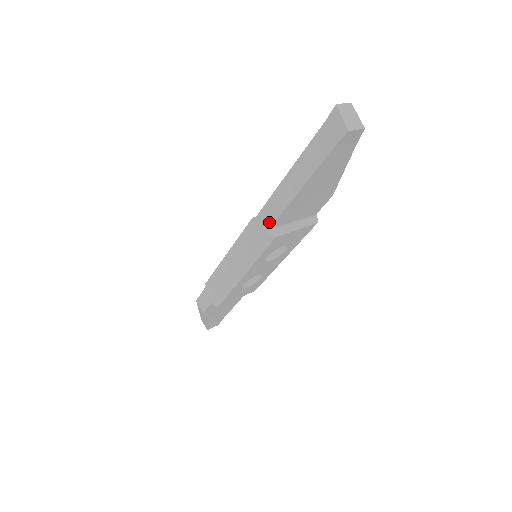
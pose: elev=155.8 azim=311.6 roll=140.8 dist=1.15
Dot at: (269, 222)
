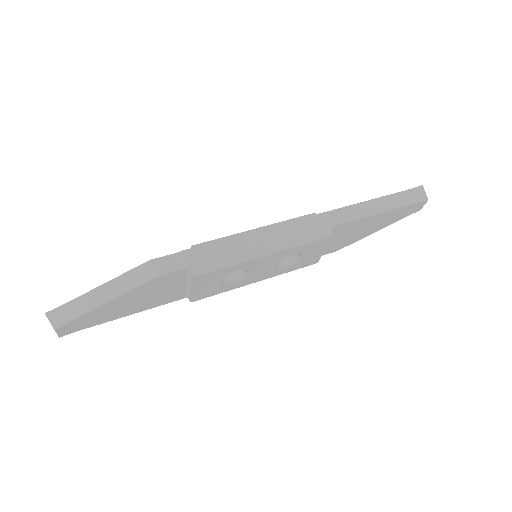
Dot at: (336, 222)
